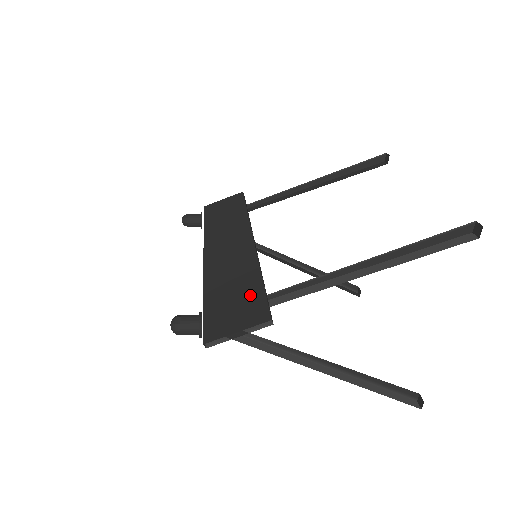
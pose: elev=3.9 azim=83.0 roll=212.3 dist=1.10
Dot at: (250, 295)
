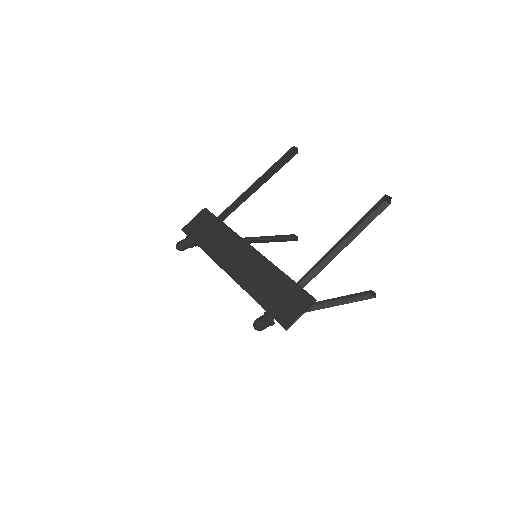
Dot at: (288, 288)
